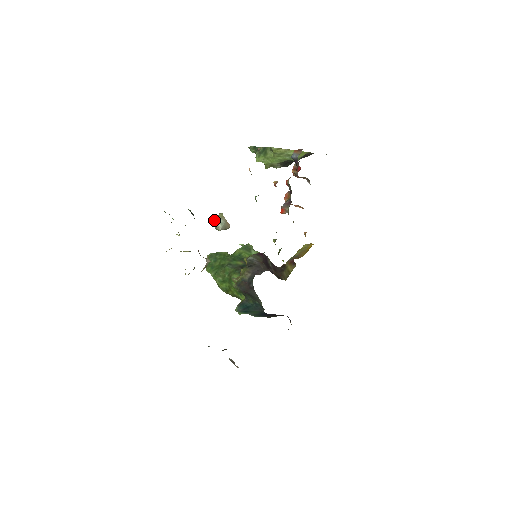
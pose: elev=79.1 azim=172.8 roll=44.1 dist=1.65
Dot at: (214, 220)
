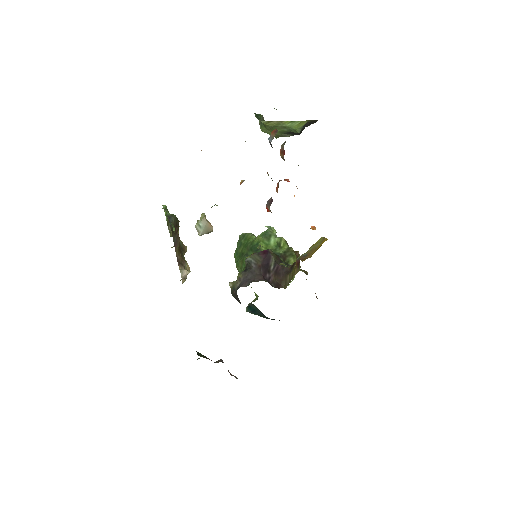
Dot at: (197, 222)
